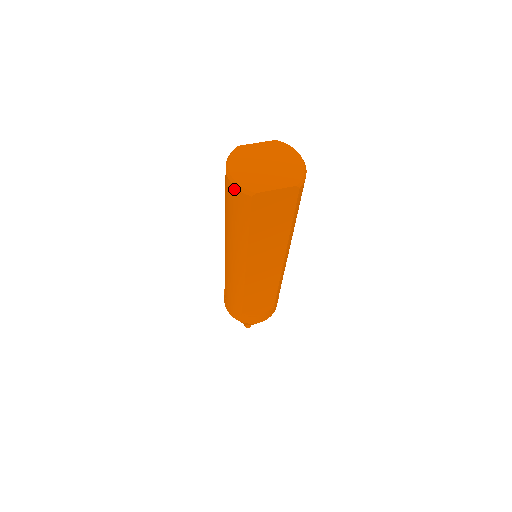
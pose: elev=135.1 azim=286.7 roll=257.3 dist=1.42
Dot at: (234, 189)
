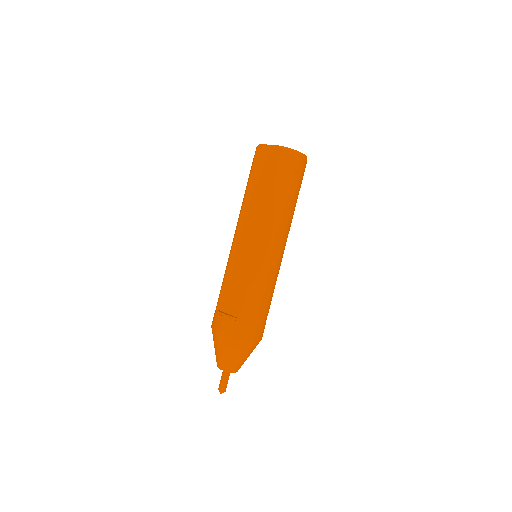
Dot at: occluded
